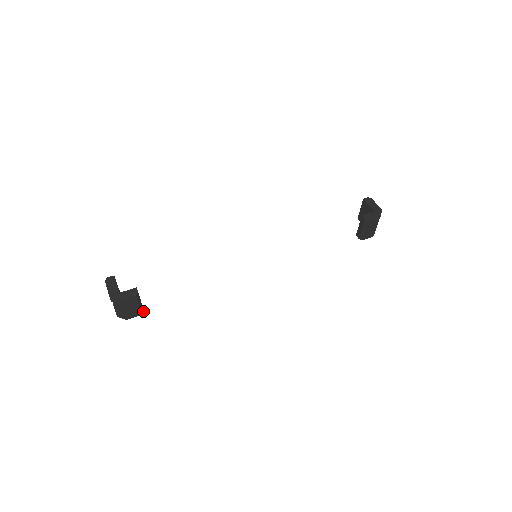
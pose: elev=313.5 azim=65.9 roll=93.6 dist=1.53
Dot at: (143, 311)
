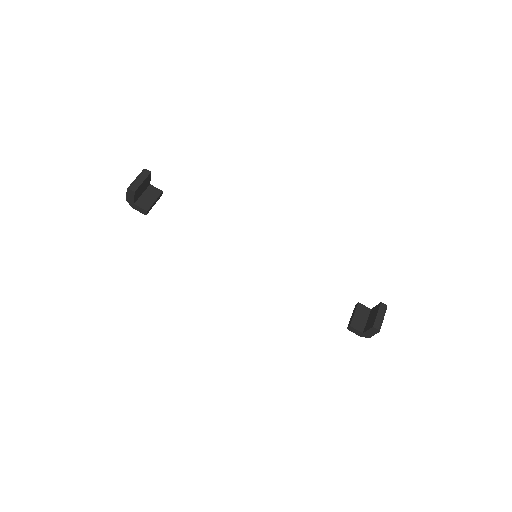
Dot at: (161, 195)
